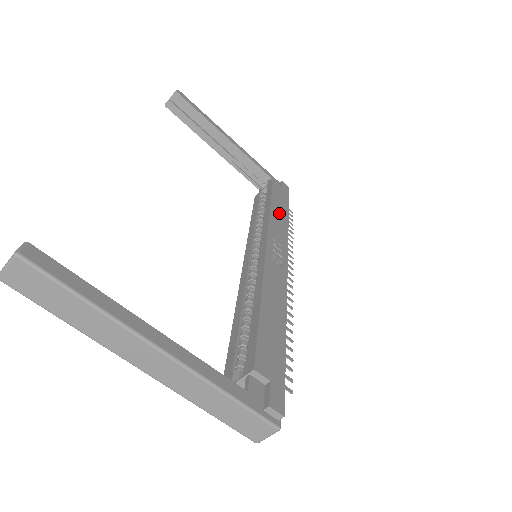
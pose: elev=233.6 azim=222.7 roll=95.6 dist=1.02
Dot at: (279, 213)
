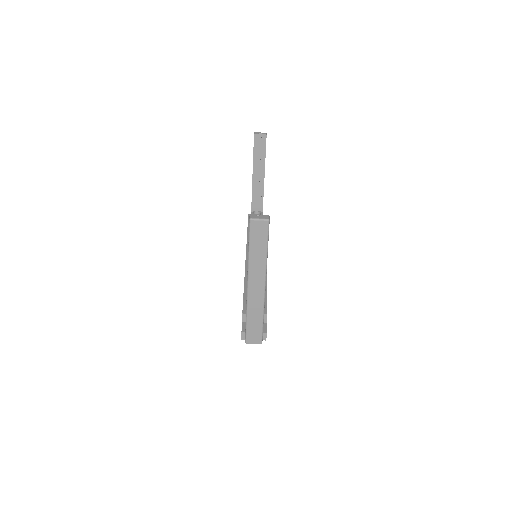
Dot at: occluded
